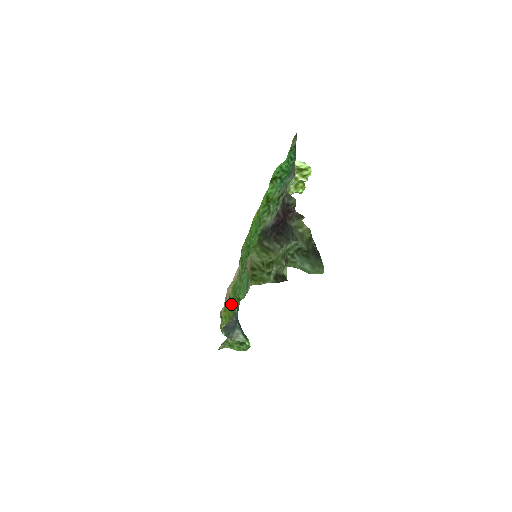
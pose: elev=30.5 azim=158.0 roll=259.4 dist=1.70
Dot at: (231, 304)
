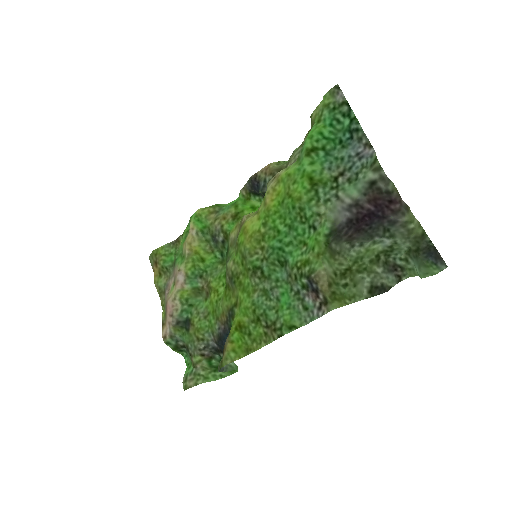
Dot at: (249, 332)
